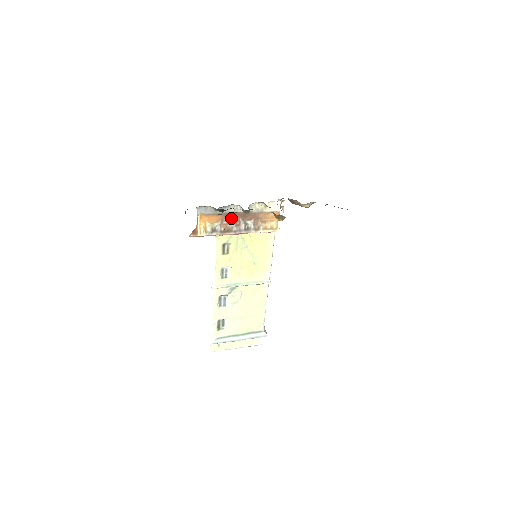
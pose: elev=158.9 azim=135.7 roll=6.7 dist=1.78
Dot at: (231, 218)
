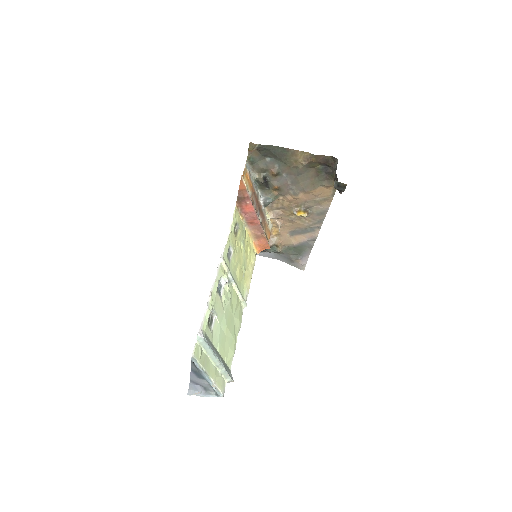
Dot at: (255, 199)
